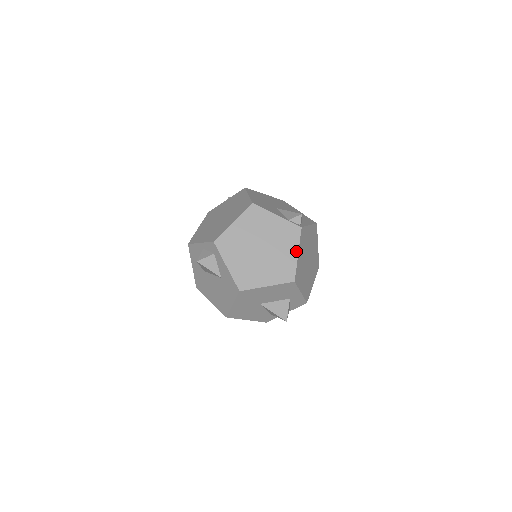
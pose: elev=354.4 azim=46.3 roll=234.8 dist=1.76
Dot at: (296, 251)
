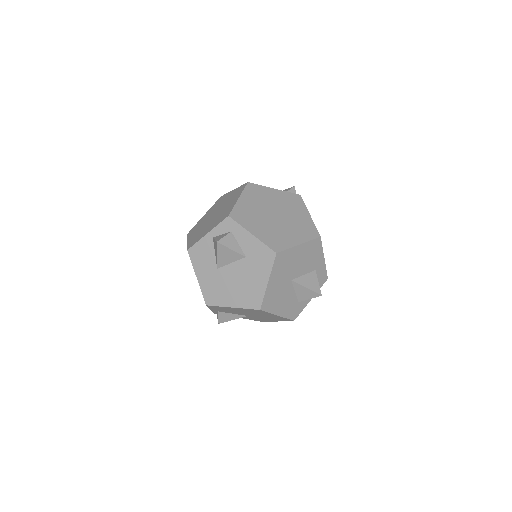
Dot at: (307, 213)
